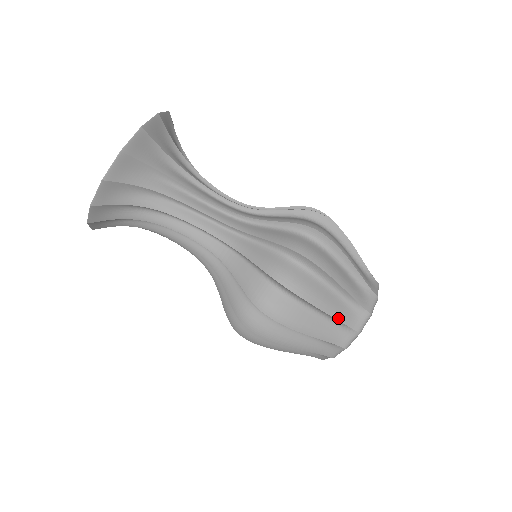
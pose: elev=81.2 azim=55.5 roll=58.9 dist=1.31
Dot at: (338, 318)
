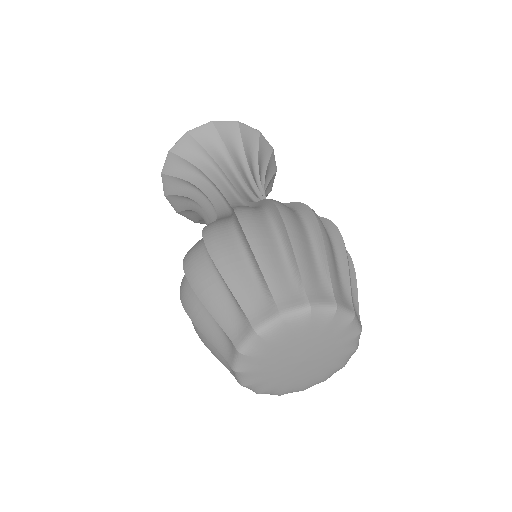
Dot at: (330, 270)
